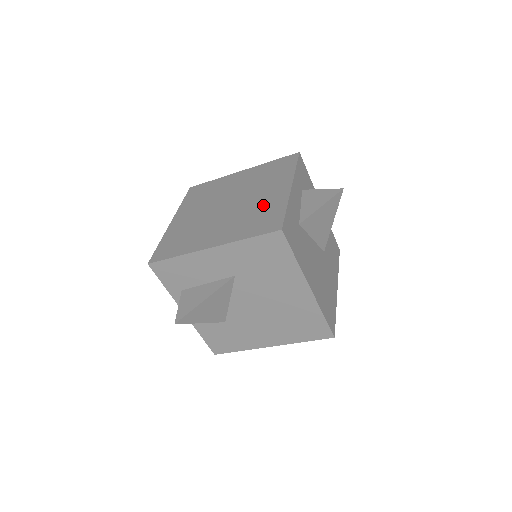
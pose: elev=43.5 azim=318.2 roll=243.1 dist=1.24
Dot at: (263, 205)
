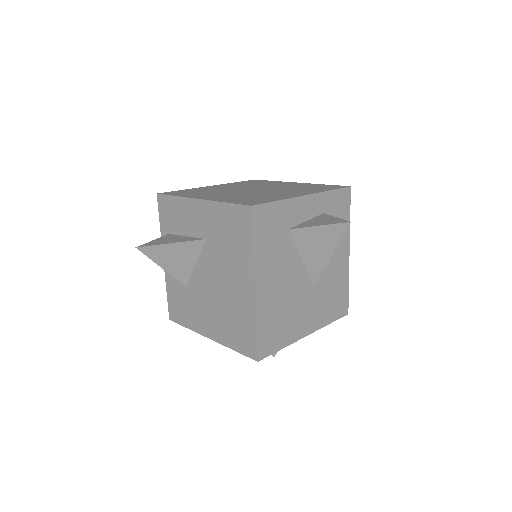
Dot at: (270, 195)
